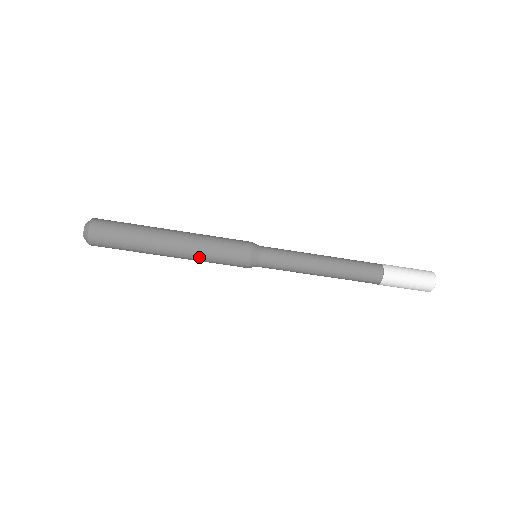
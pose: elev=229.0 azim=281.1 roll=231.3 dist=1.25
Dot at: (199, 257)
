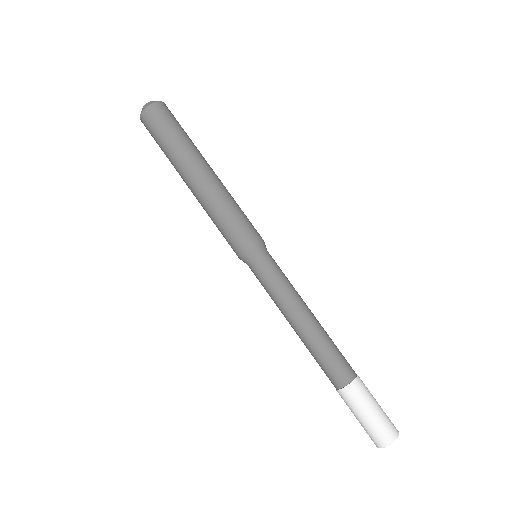
Dot at: (211, 207)
